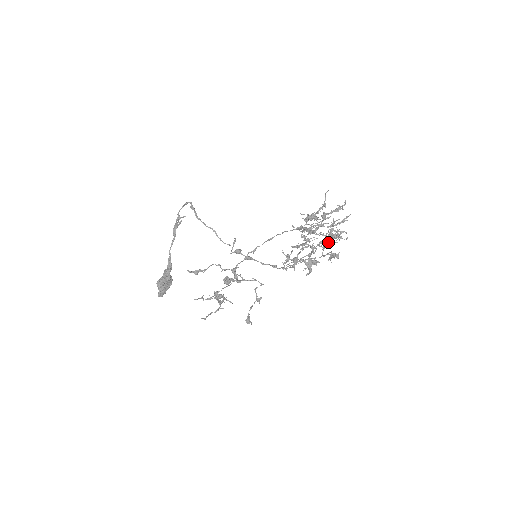
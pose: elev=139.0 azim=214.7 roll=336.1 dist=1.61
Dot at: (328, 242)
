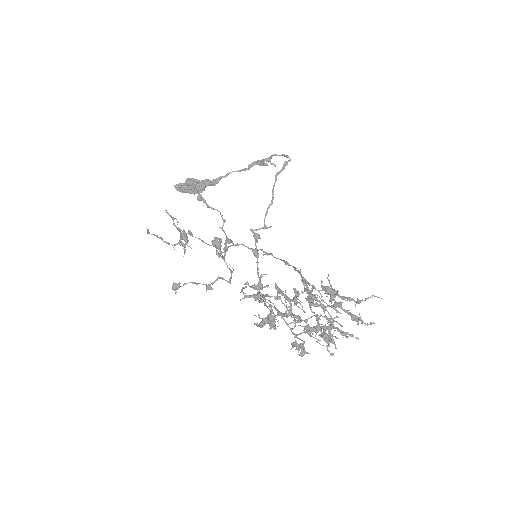
Dot at: (312, 331)
